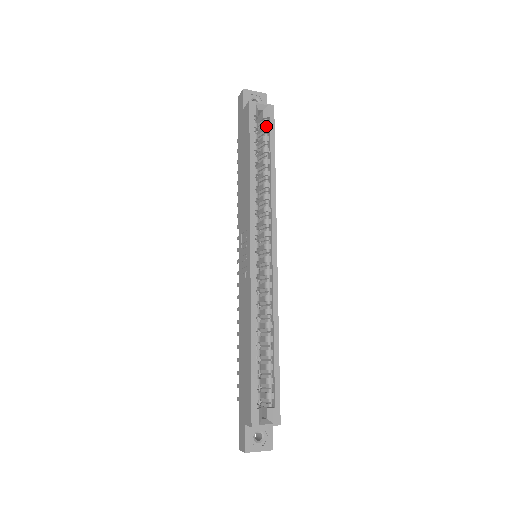
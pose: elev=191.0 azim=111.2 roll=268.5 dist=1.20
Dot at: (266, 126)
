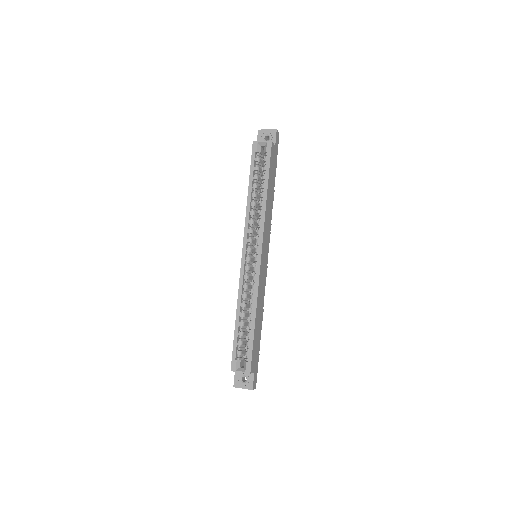
Dot at: (265, 159)
